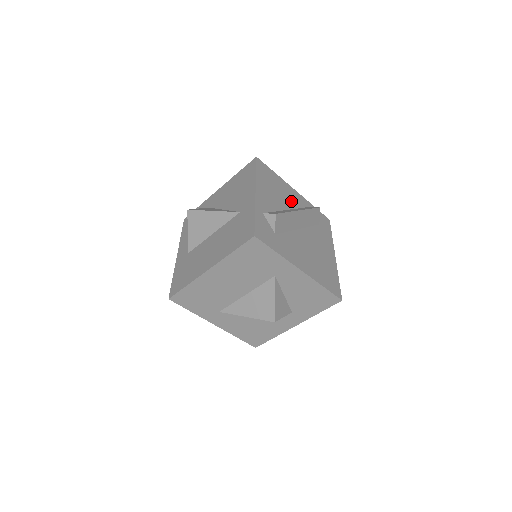
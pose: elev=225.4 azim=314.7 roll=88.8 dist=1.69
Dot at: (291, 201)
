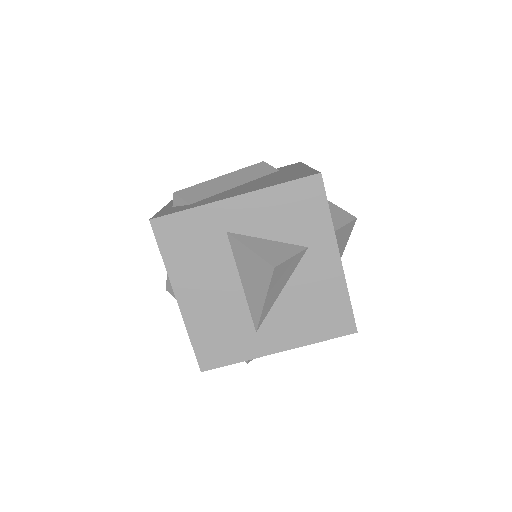
Dot at: occluded
